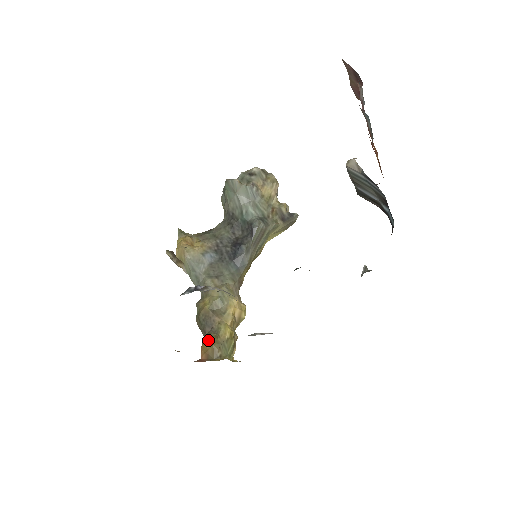
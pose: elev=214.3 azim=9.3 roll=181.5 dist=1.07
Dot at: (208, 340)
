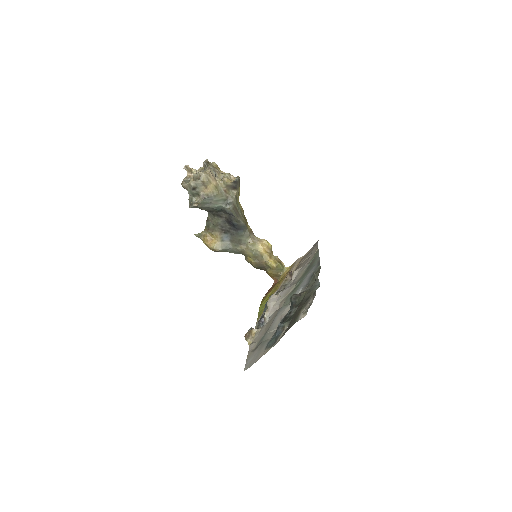
Dot at: (269, 273)
